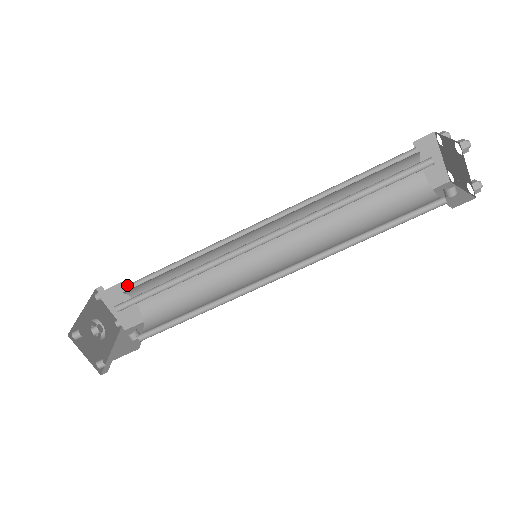
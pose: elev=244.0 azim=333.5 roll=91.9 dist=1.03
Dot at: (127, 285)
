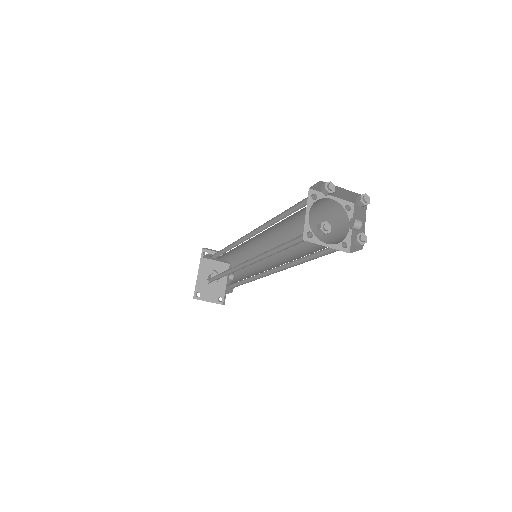
Dot at: (211, 256)
